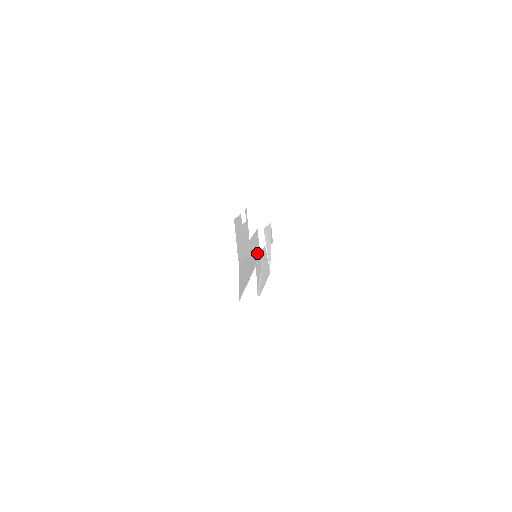
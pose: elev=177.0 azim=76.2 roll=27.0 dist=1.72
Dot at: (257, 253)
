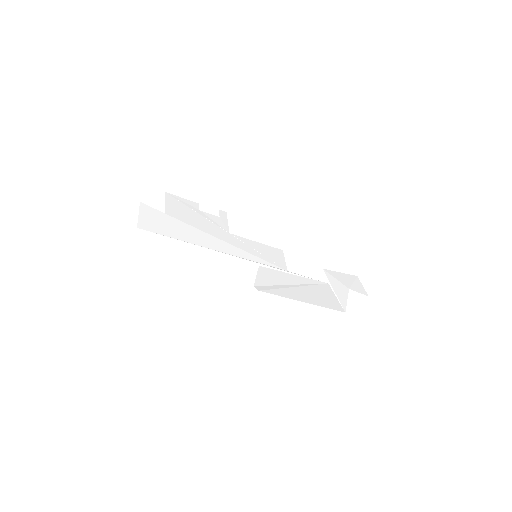
Dot at: (272, 263)
